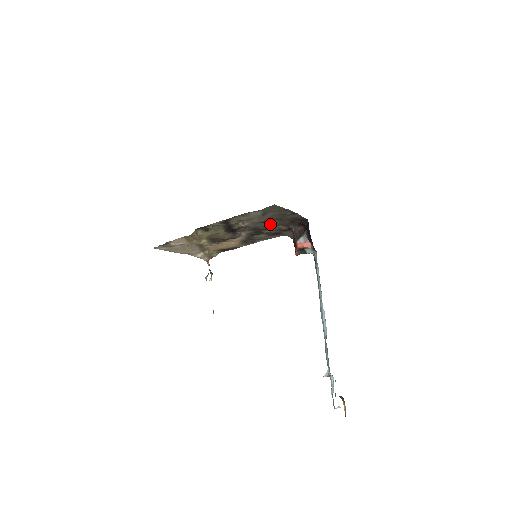
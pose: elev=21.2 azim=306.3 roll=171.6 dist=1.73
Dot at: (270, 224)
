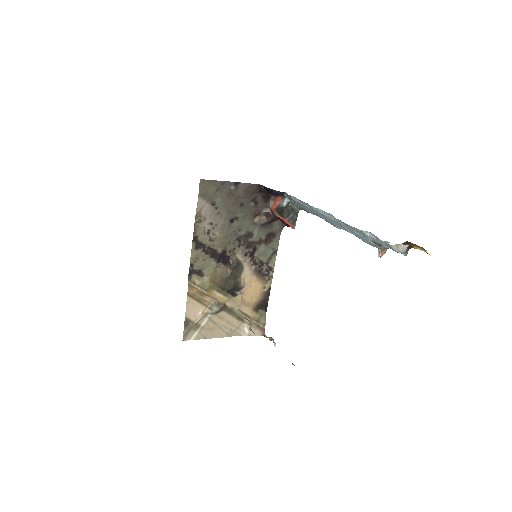
Dot at: (241, 221)
